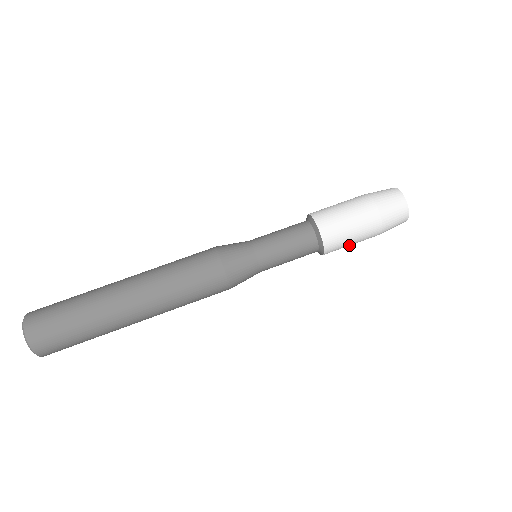
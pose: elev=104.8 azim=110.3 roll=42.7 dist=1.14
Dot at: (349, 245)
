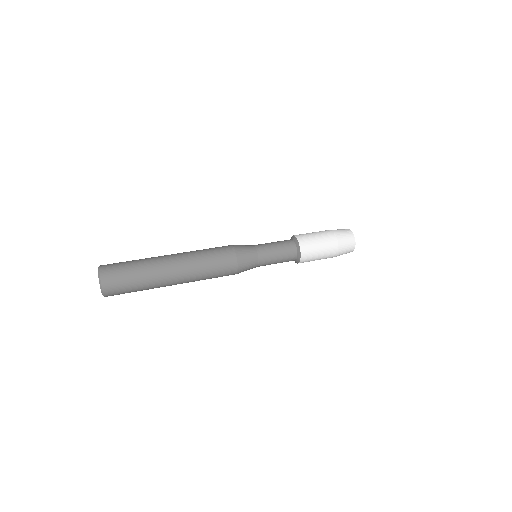
Dot at: (317, 243)
